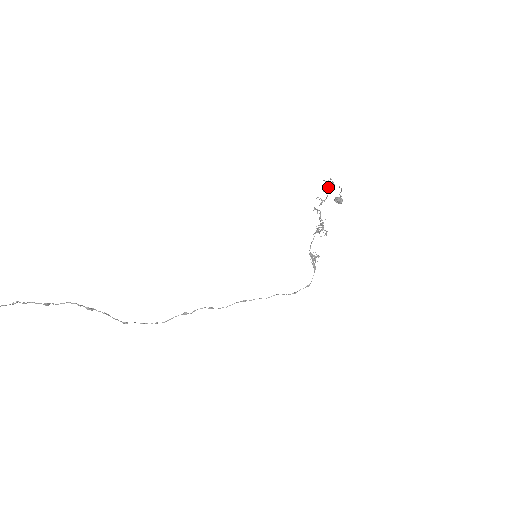
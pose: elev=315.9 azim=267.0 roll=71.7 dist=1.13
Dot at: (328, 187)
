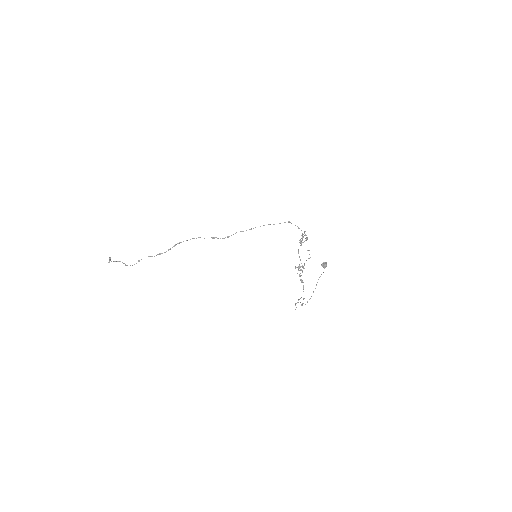
Dot at: occluded
